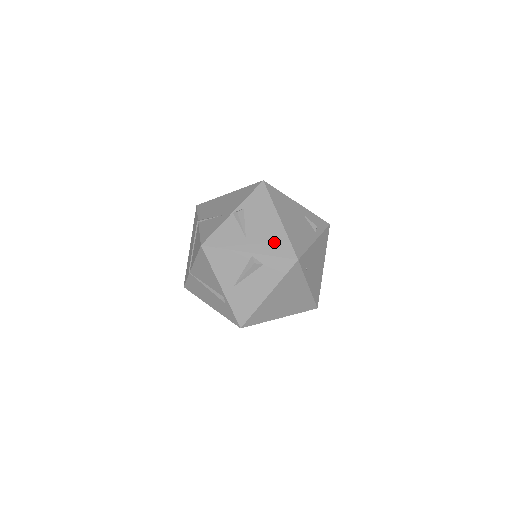
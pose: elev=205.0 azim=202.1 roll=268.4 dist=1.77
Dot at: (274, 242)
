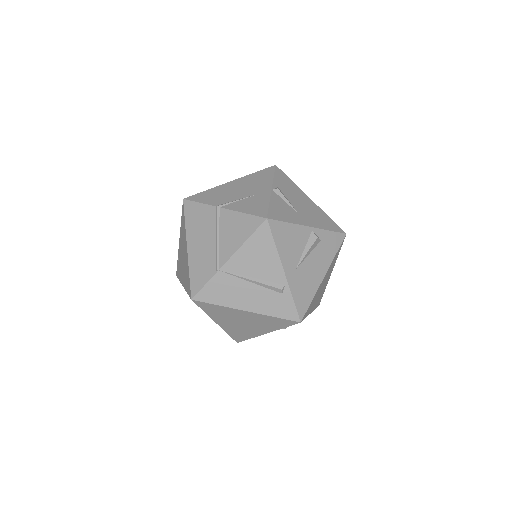
Dot at: (321, 218)
